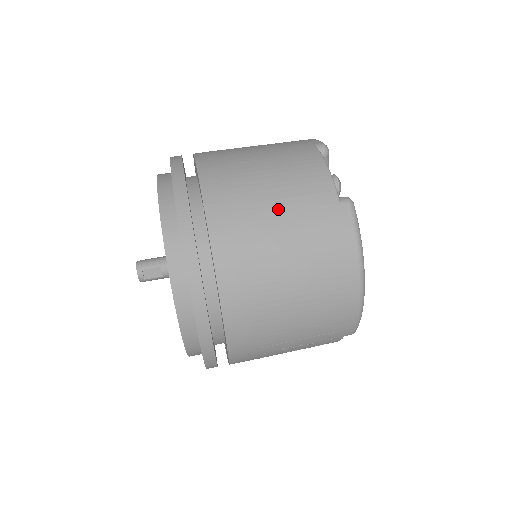
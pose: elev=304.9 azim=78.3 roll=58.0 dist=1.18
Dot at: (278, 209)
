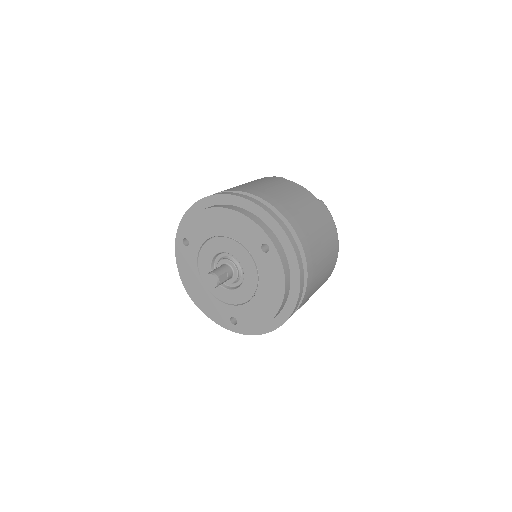
Dot at: (305, 208)
